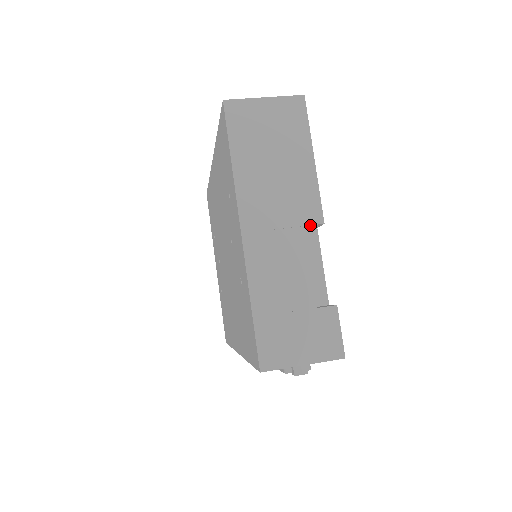
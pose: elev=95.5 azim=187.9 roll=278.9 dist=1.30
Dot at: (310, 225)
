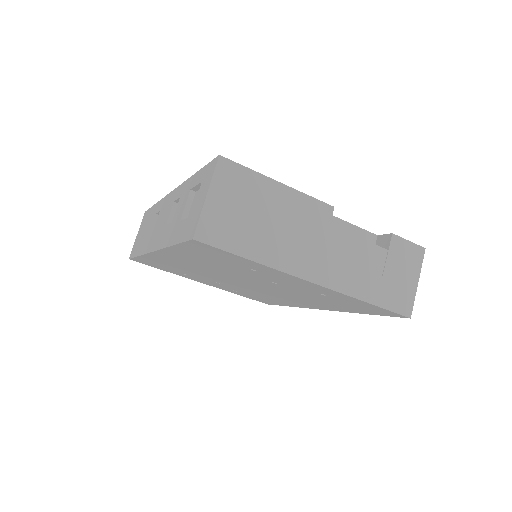
Dot at: (330, 220)
